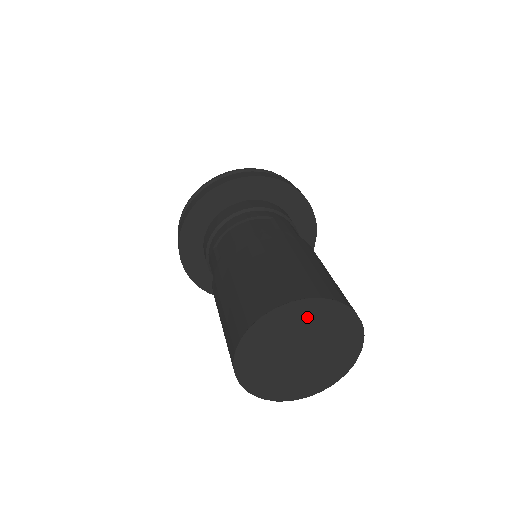
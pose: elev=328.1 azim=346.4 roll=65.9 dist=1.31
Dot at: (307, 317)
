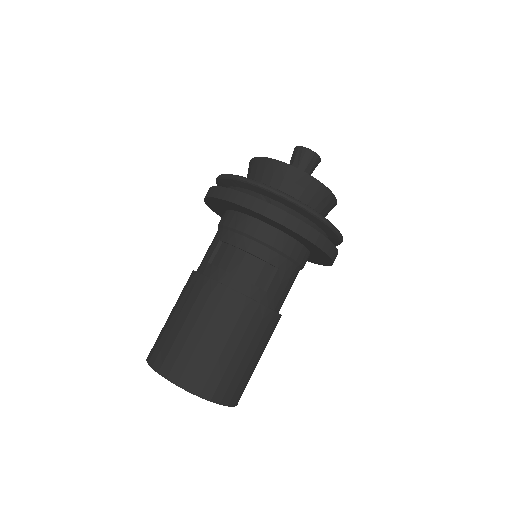
Dot at: occluded
